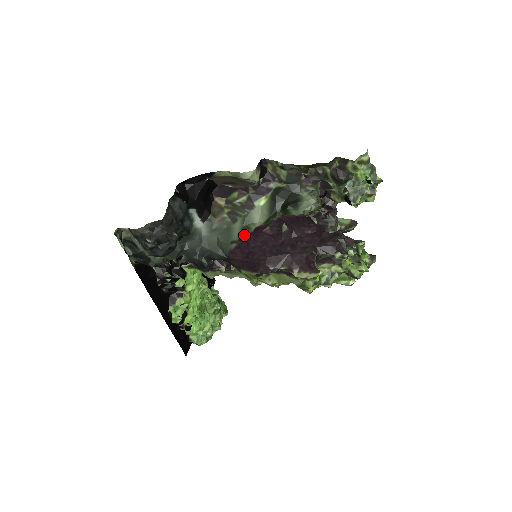
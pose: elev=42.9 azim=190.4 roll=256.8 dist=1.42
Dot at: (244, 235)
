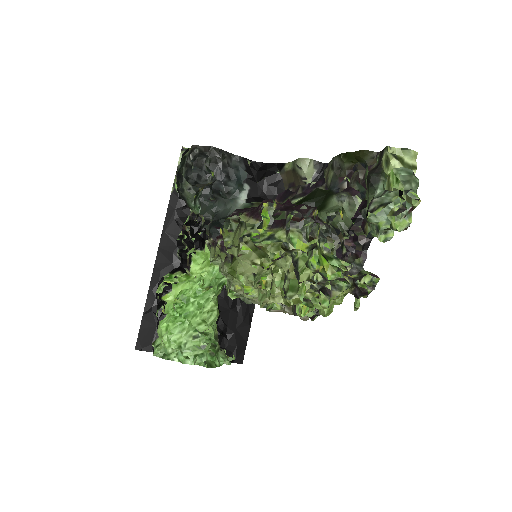
Dot at: occluded
